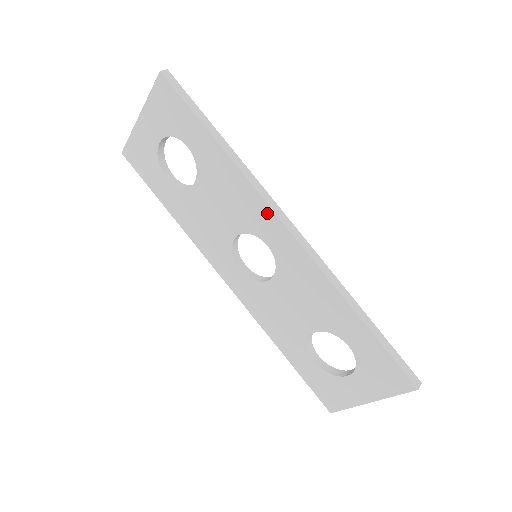
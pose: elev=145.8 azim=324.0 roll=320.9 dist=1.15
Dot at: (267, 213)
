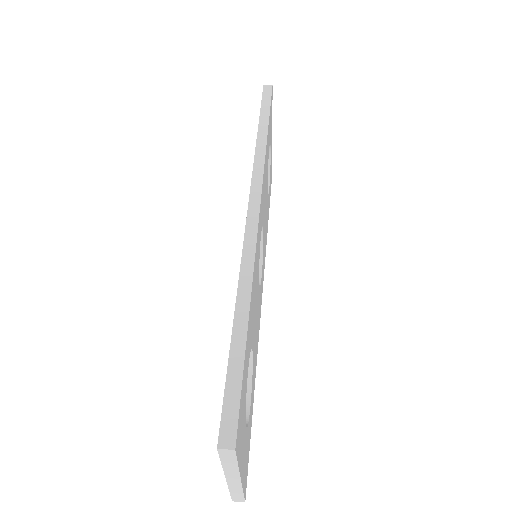
Dot at: occluded
